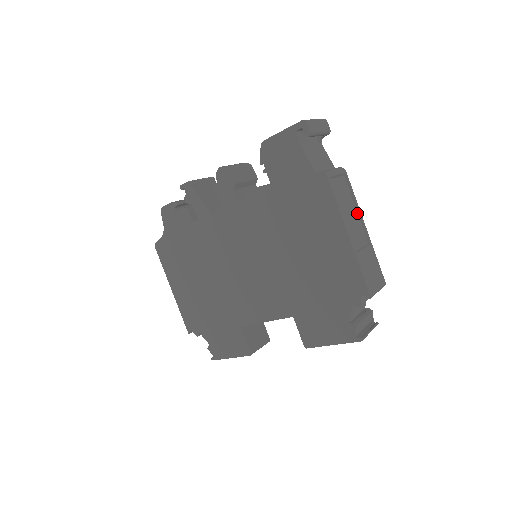
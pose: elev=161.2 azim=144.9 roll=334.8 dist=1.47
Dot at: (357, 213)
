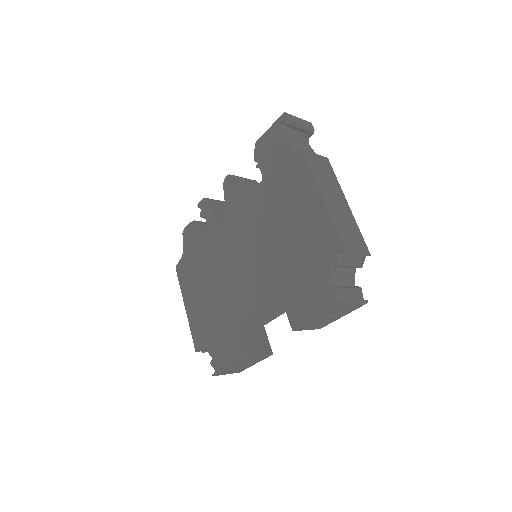
Dot at: (339, 191)
